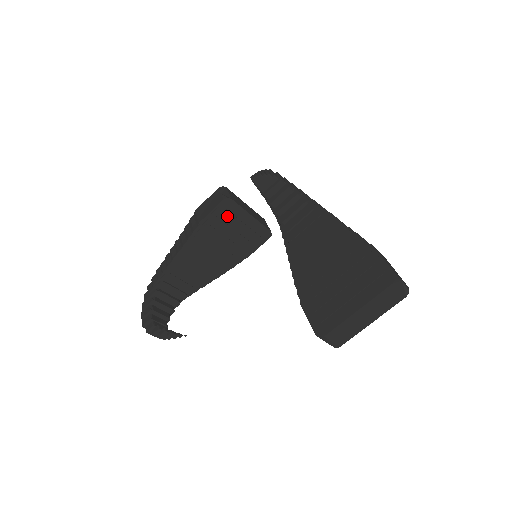
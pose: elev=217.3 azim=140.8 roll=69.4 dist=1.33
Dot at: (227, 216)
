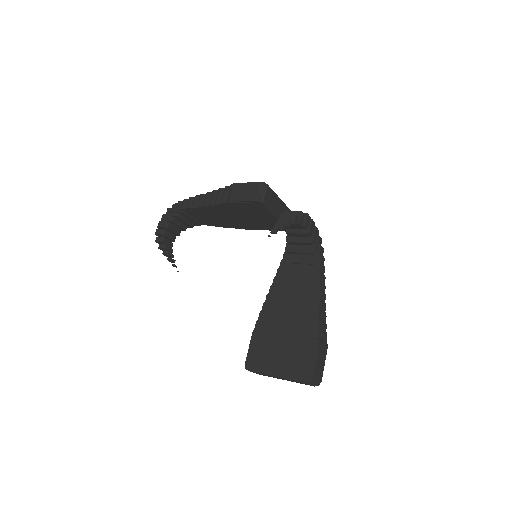
Dot at: (254, 209)
